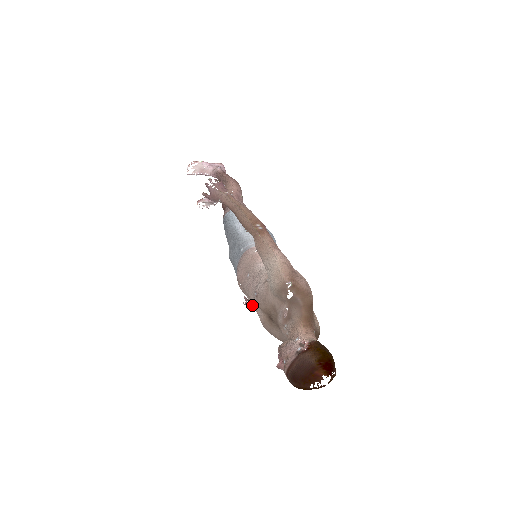
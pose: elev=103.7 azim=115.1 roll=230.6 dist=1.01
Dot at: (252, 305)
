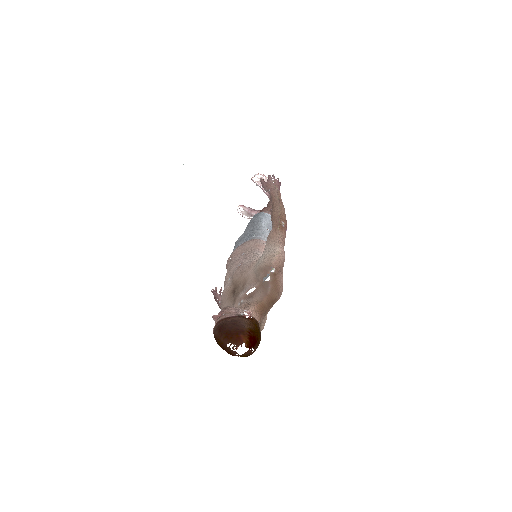
Dot at: (227, 277)
